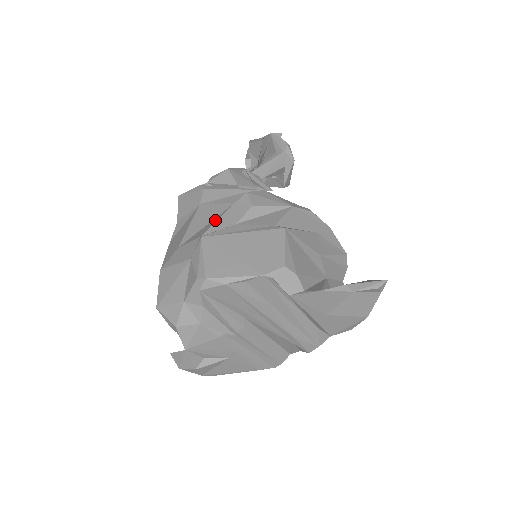
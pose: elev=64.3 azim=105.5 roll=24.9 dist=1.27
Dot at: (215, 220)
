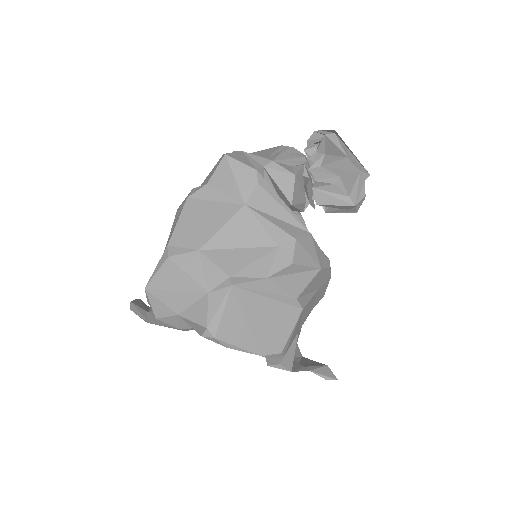
Dot at: (251, 256)
